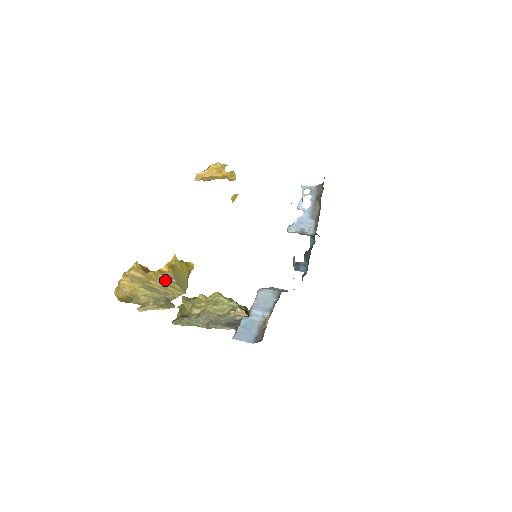
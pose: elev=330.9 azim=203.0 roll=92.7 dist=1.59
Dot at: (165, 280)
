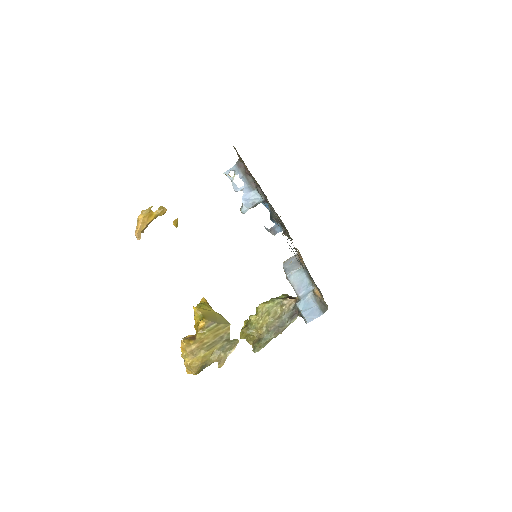
Dot at: (211, 330)
